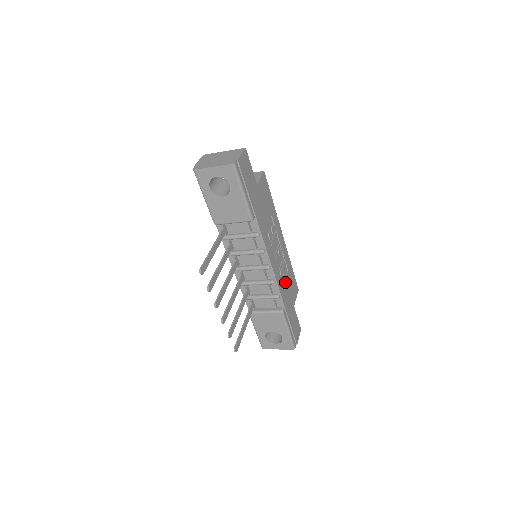
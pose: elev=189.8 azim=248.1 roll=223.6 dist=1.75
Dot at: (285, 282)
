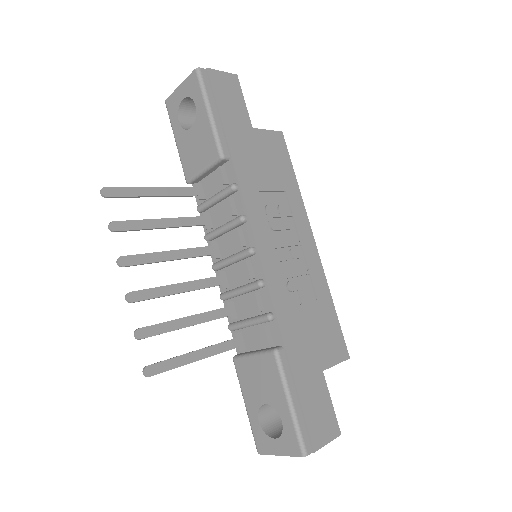
Dot at: (300, 308)
